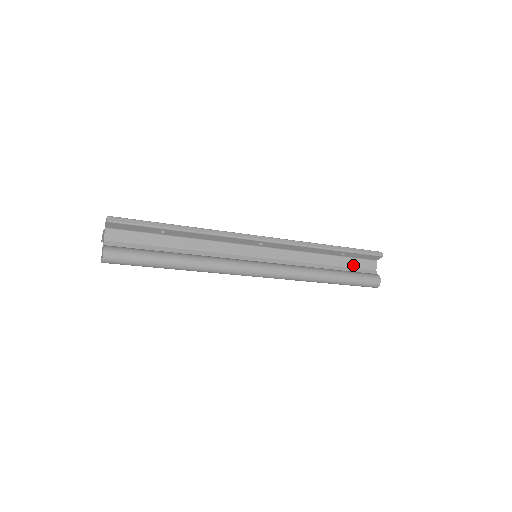
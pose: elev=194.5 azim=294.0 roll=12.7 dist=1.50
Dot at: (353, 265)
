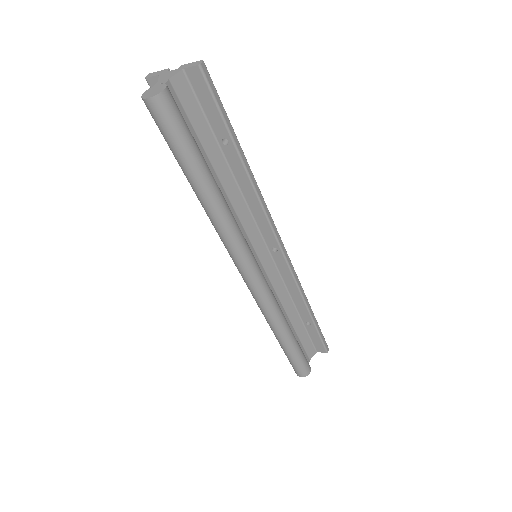
Dot at: (303, 340)
